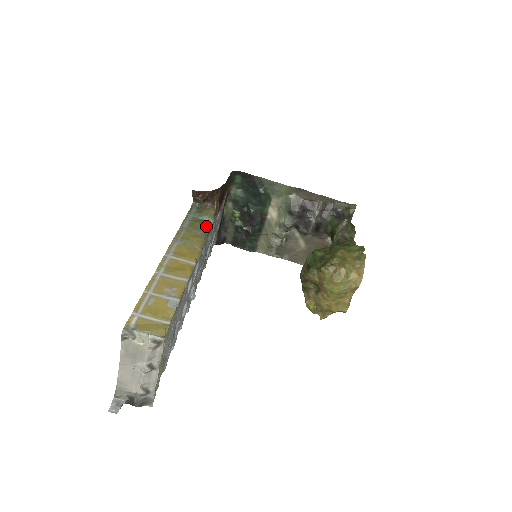
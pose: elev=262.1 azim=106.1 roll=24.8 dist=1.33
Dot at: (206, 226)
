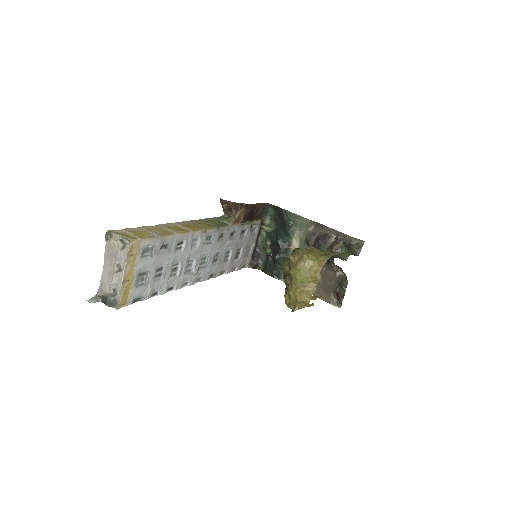
Dot at: (221, 224)
